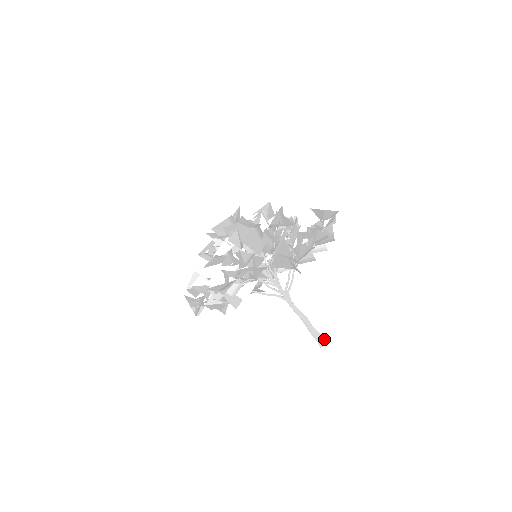
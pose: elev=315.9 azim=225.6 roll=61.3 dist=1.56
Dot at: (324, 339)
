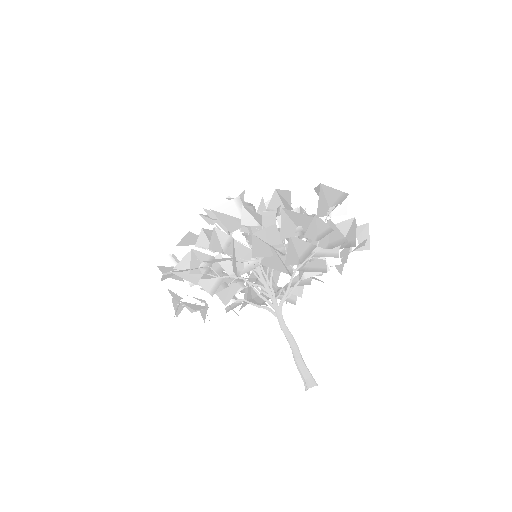
Dot at: (312, 380)
